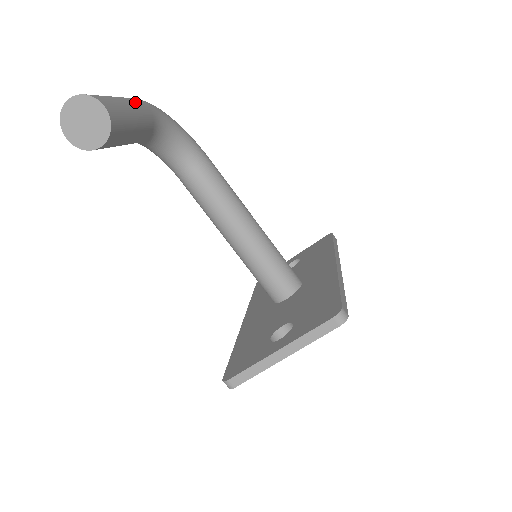
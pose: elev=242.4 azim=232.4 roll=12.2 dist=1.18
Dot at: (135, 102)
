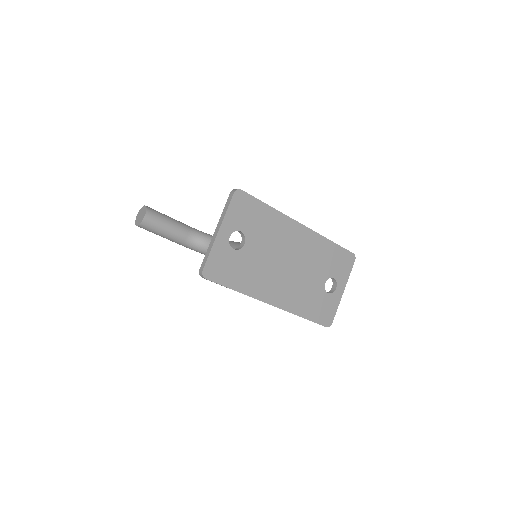
Dot at: occluded
